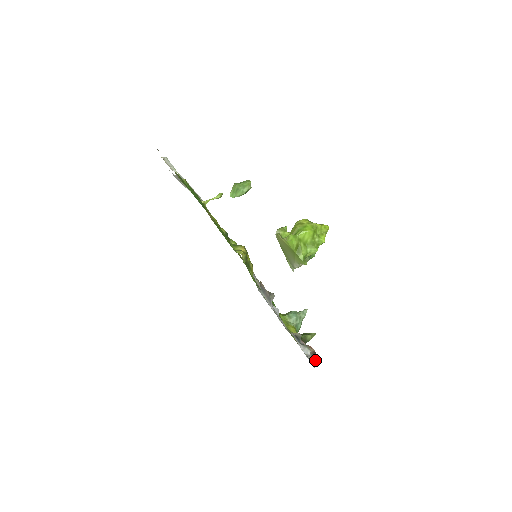
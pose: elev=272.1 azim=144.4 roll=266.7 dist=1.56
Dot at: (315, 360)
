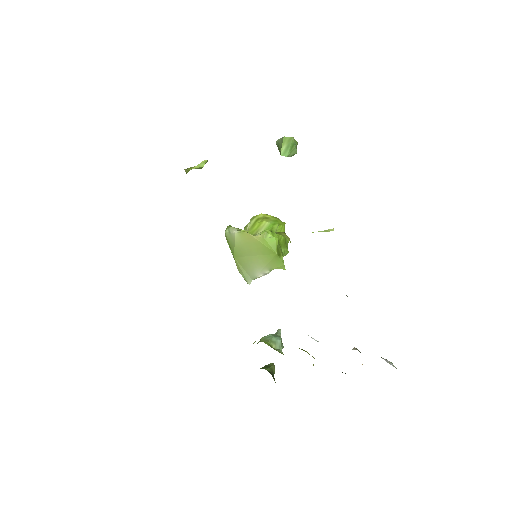
Dot at: occluded
